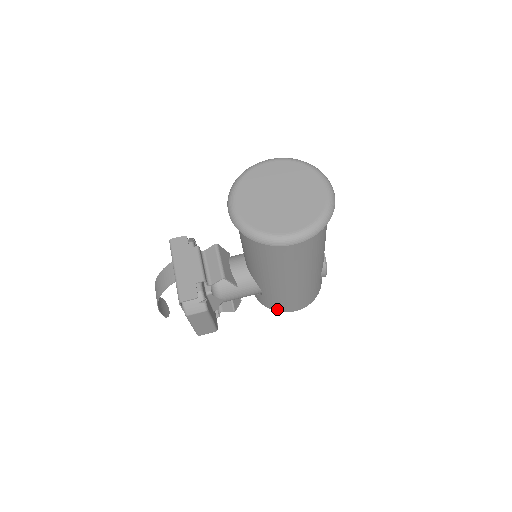
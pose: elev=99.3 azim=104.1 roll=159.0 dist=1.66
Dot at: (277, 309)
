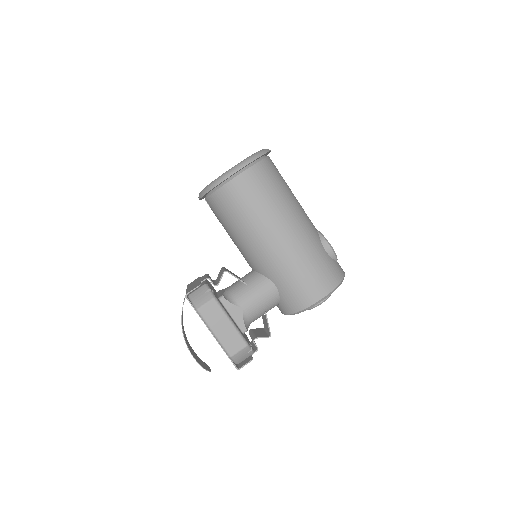
Dot at: (303, 303)
